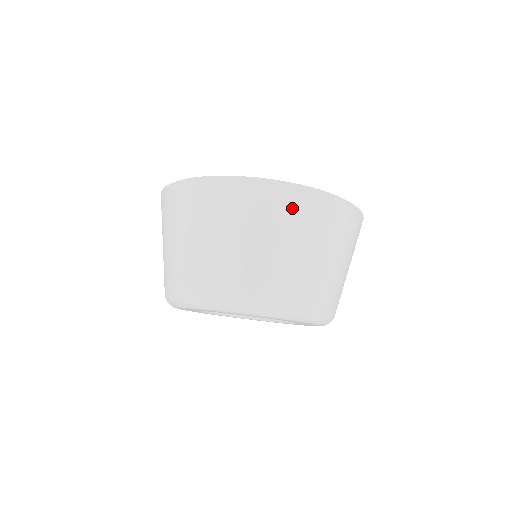
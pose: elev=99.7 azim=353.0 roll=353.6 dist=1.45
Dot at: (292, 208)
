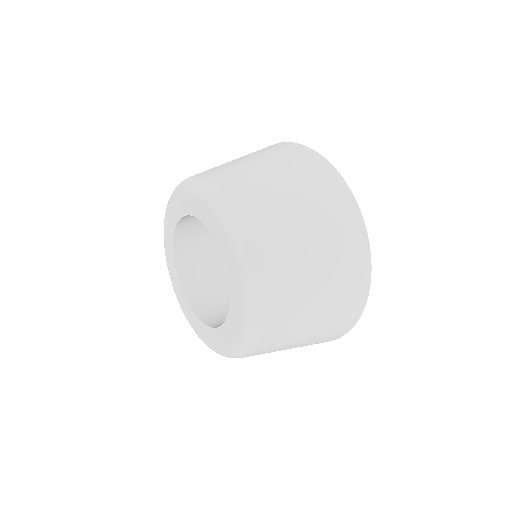
Dot at: (309, 167)
